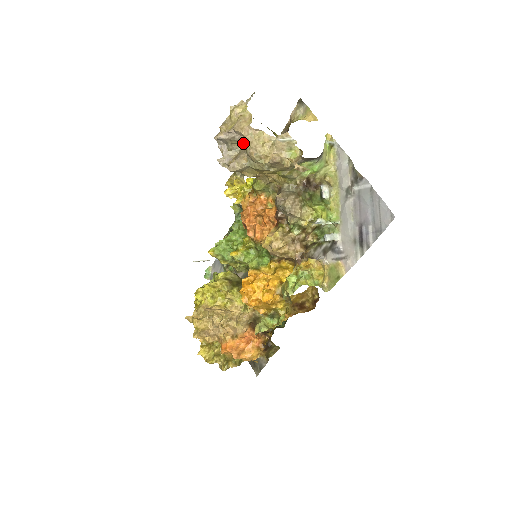
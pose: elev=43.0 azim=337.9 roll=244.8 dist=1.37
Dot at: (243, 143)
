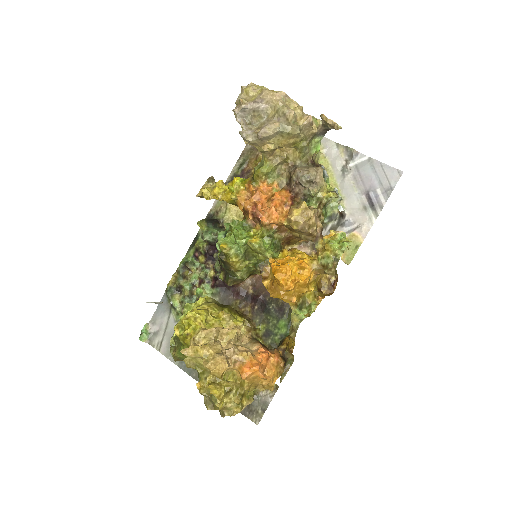
Dot at: (267, 114)
